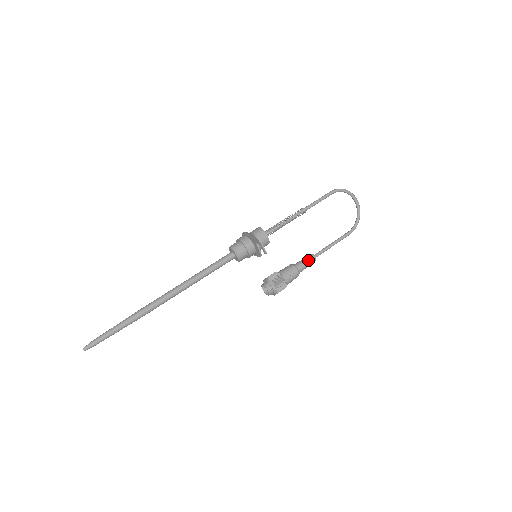
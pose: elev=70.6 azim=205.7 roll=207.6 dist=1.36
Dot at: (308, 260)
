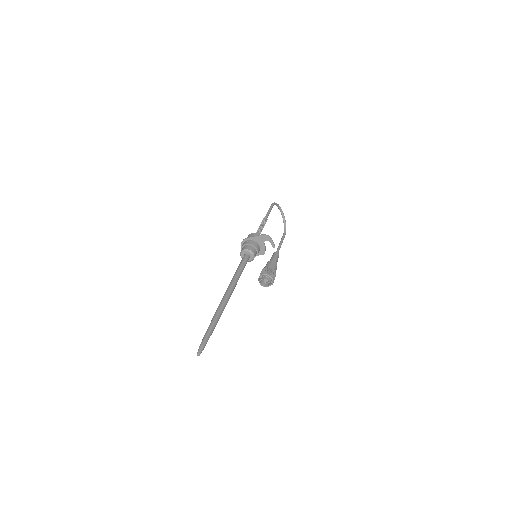
Dot at: (277, 256)
